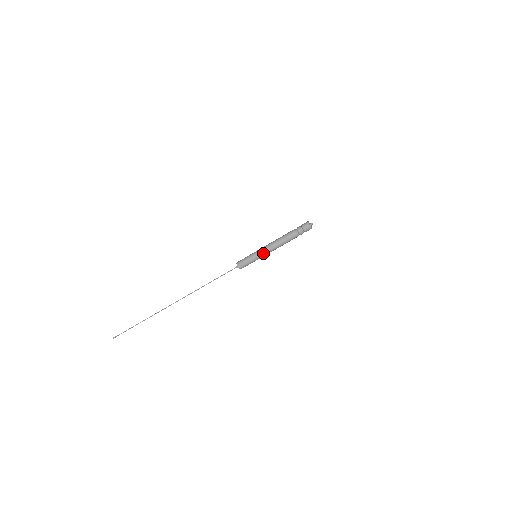
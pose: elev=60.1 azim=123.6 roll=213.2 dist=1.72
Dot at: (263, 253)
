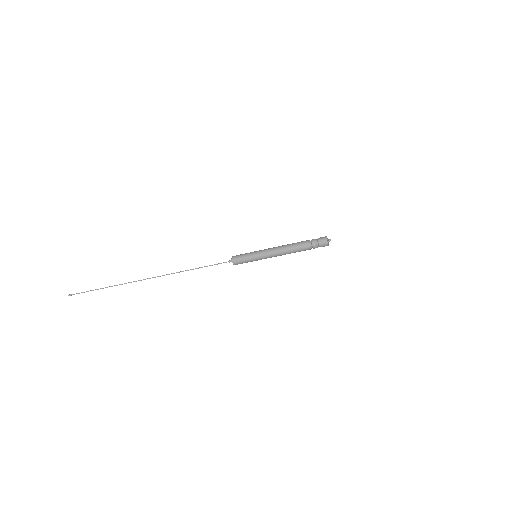
Dot at: (266, 258)
